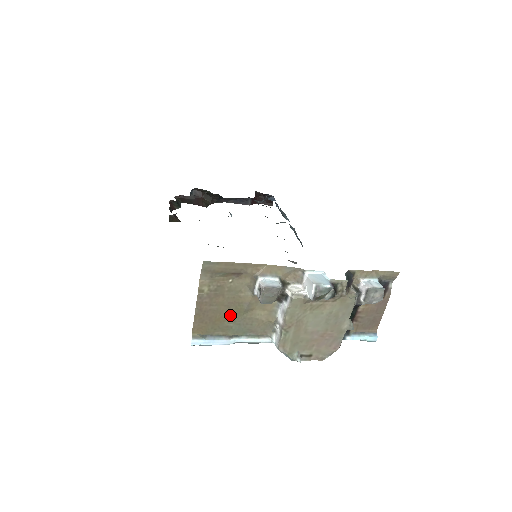
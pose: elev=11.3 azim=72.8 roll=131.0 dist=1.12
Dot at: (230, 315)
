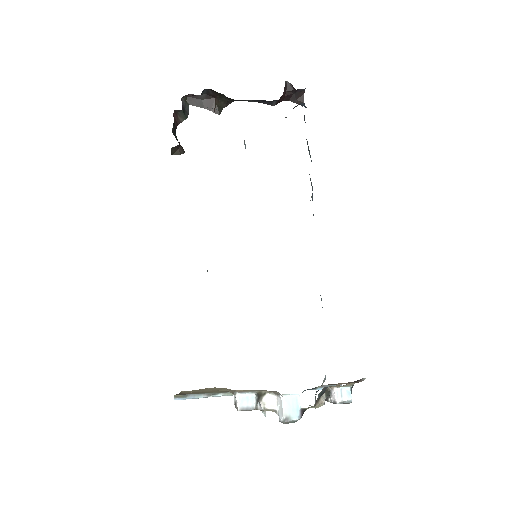
Dot at: (209, 392)
